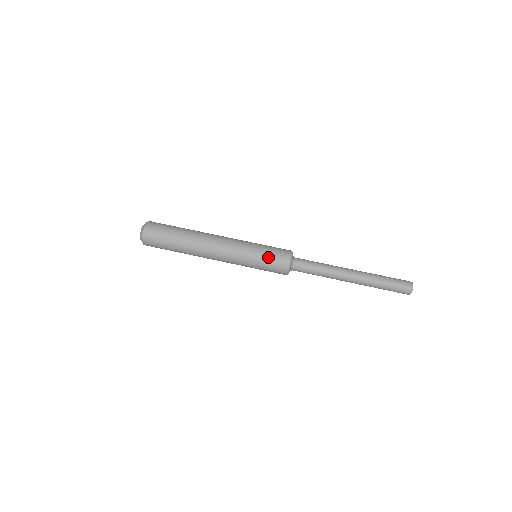
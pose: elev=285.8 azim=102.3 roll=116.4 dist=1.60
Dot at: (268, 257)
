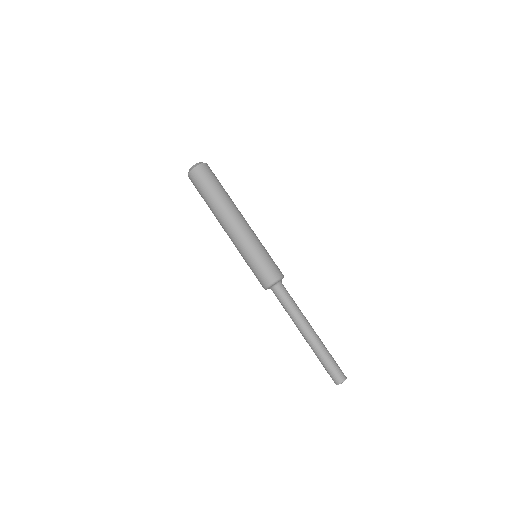
Dot at: (258, 268)
